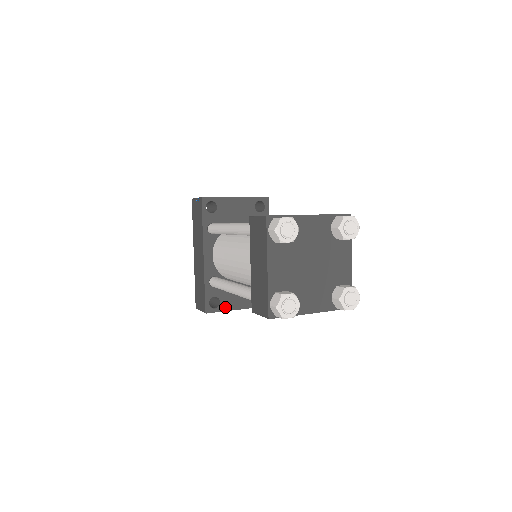
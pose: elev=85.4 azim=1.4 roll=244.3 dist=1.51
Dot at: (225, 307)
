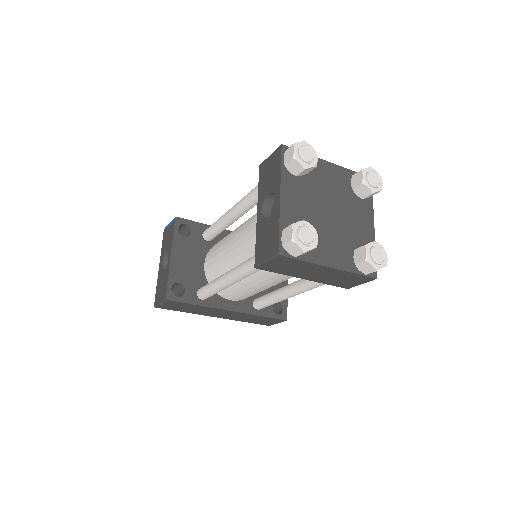
Dot at: occluded
